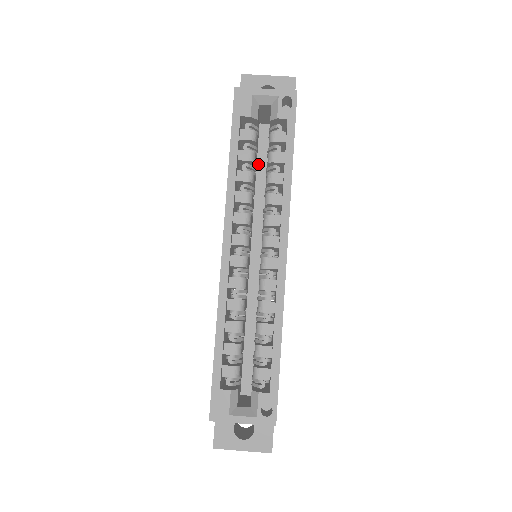
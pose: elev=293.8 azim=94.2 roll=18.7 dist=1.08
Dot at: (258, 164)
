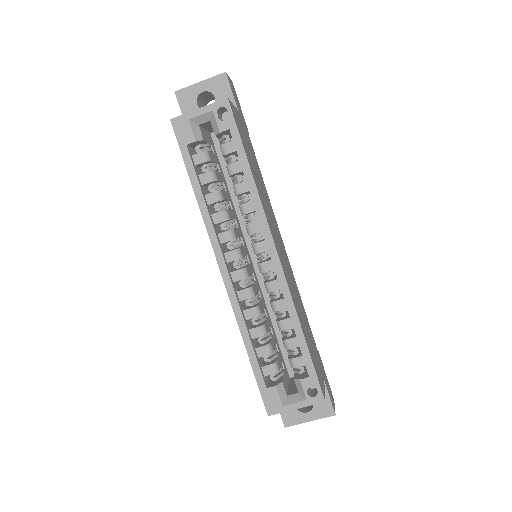
Dot at: (224, 172)
